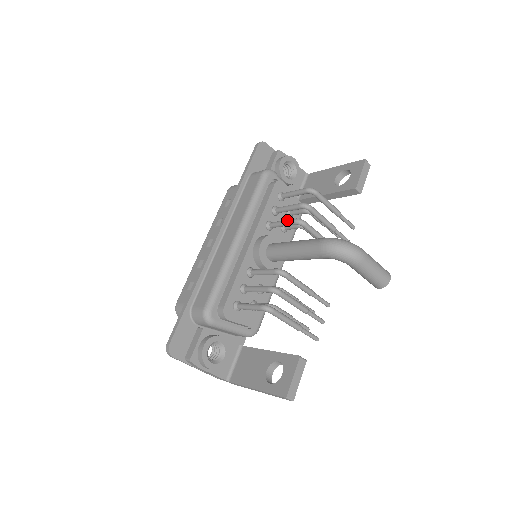
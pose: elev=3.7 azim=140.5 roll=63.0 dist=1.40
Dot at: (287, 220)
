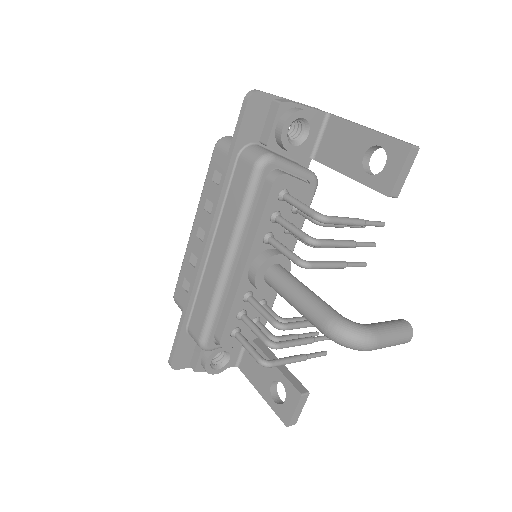
Dot at: (287, 254)
